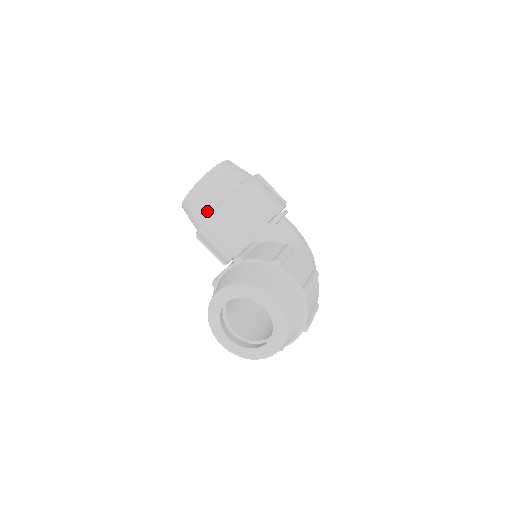
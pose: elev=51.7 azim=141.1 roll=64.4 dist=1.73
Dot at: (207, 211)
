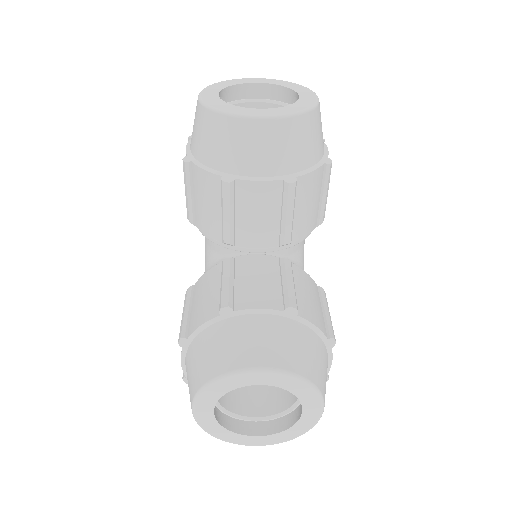
Dot at: (261, 170)
